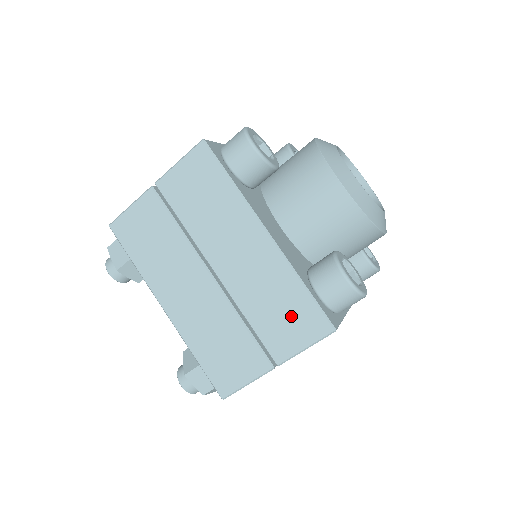
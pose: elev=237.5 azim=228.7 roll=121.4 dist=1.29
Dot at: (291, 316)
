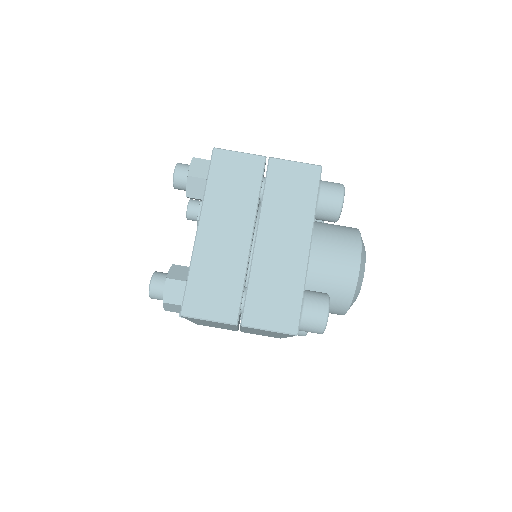
Dot at: (279, 304)
